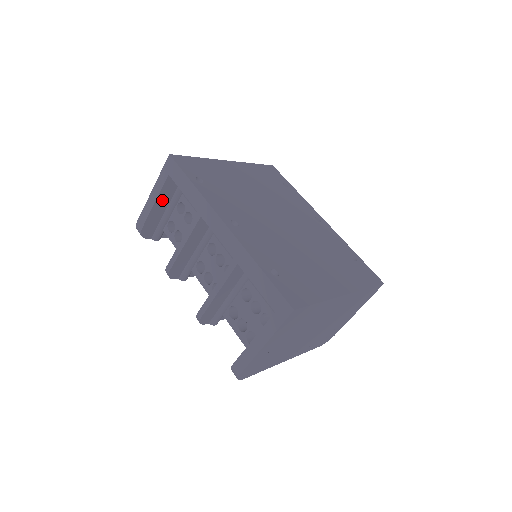
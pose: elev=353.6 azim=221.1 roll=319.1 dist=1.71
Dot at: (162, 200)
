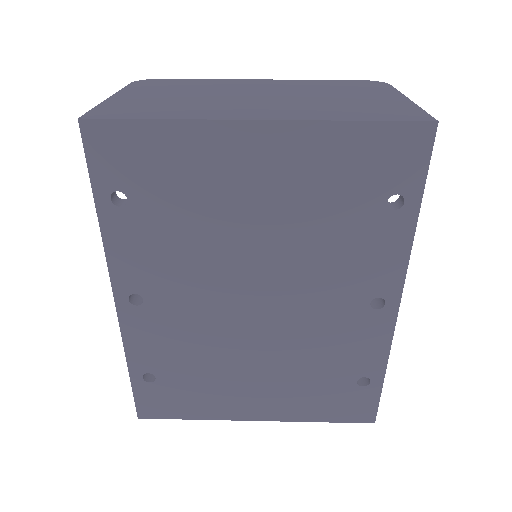
Dot at: occluded
